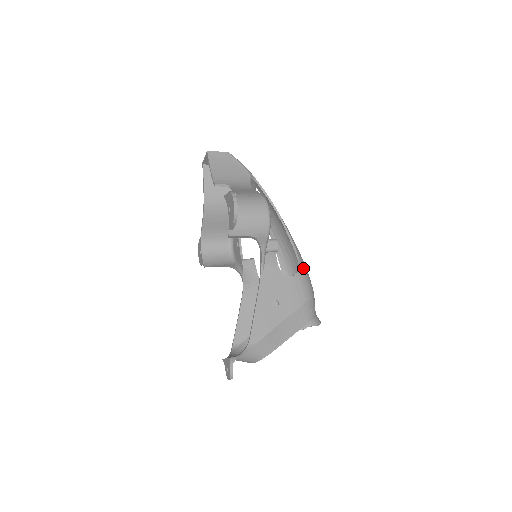
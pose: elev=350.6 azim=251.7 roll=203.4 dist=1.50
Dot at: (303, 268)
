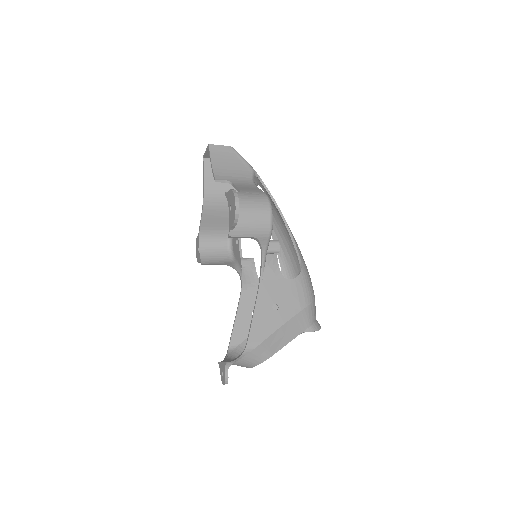
Dot at: (305, 271)
